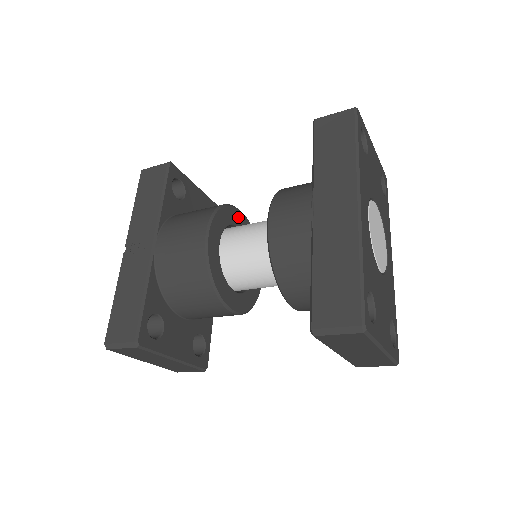
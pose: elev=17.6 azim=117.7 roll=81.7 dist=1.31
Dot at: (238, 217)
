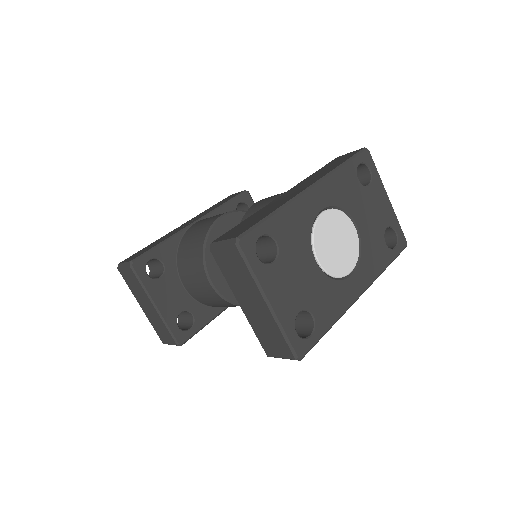
Dot at: occluded
